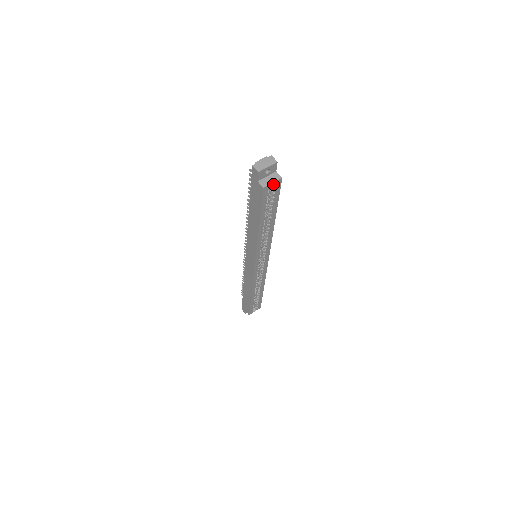
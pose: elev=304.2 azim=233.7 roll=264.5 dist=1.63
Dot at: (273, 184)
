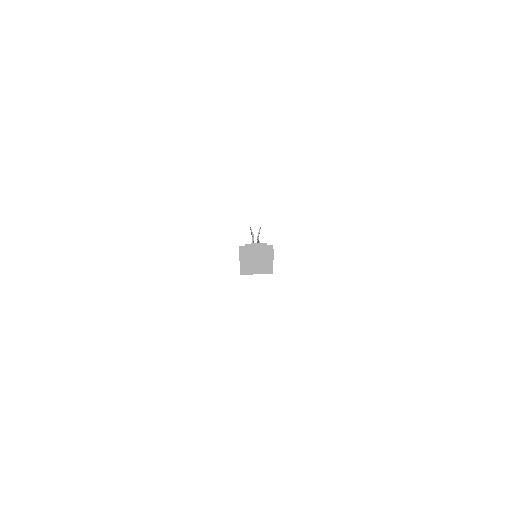
Dot at: (260, 271)
